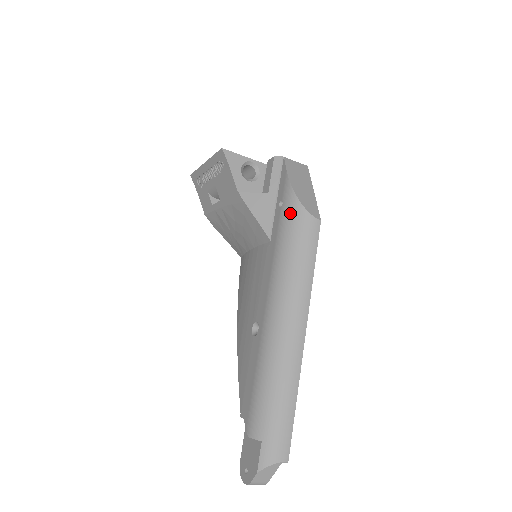
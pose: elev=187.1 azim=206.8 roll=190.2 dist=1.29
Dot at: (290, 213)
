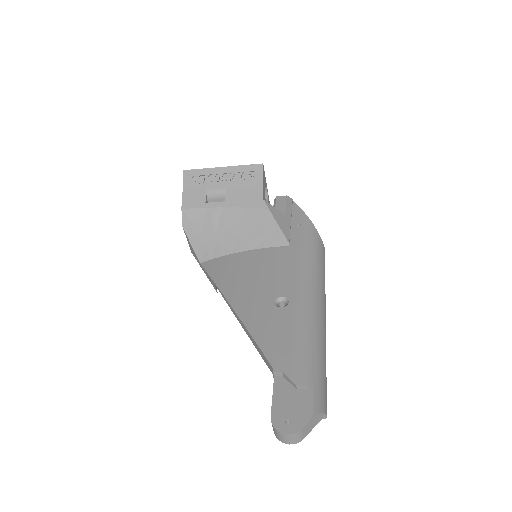
Dot at: (311, 233)
